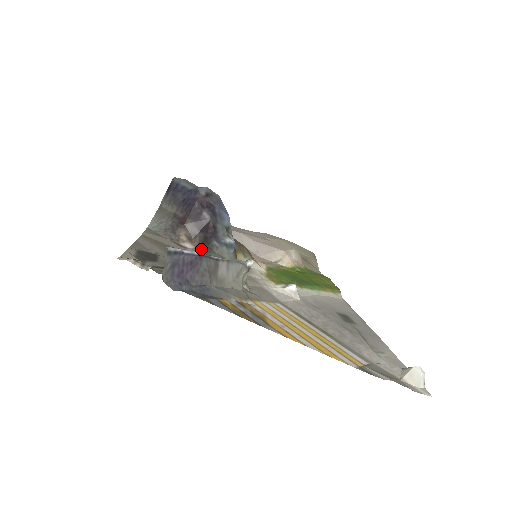
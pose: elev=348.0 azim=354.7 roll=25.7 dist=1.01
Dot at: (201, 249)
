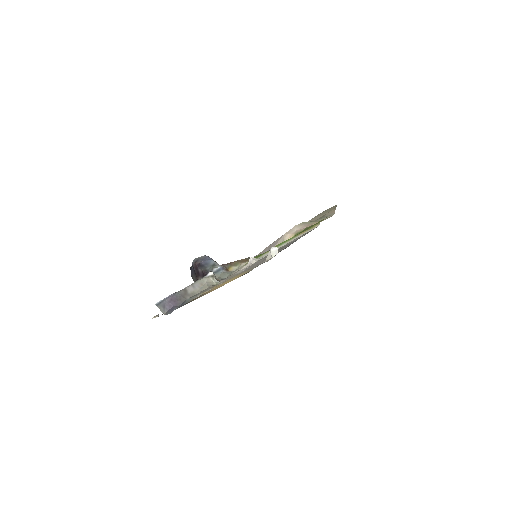
Dot at: occluded
